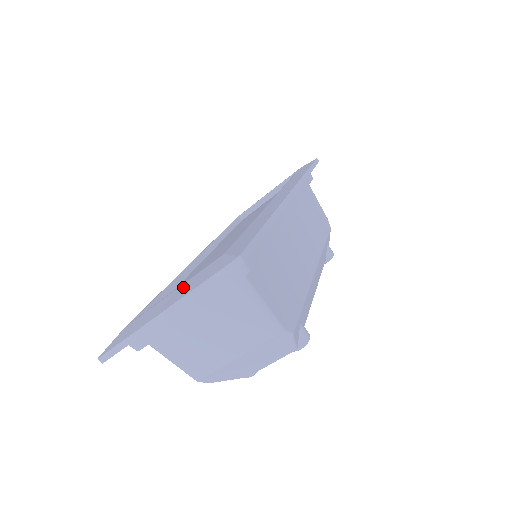
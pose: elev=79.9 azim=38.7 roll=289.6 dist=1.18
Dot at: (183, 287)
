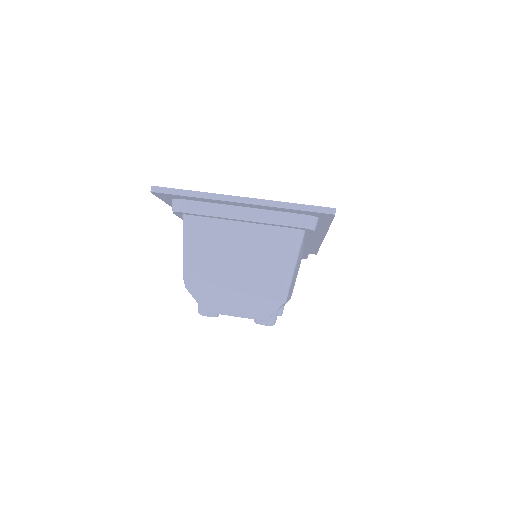
Dot at: occluded
